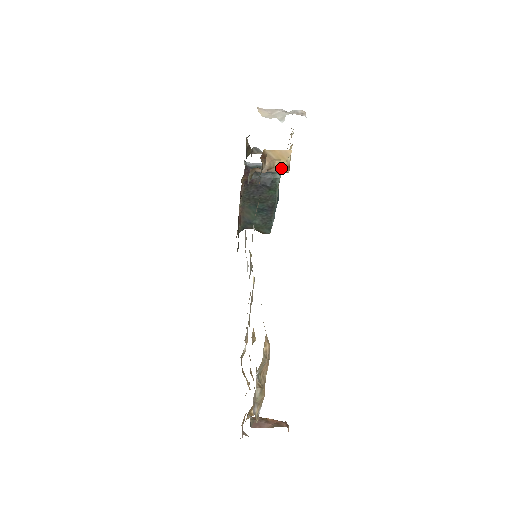
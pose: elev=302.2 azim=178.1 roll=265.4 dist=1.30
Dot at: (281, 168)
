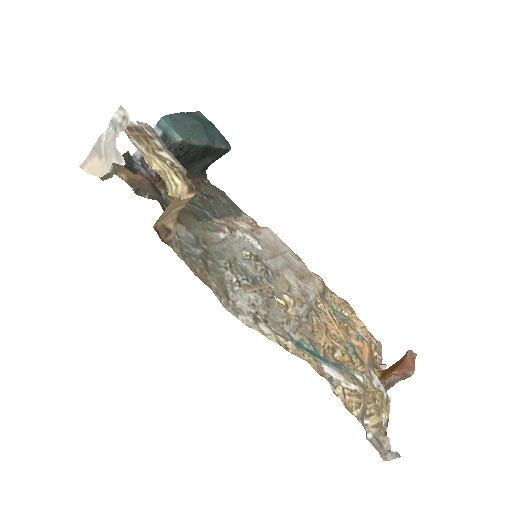
Dot at: (185, 203)
